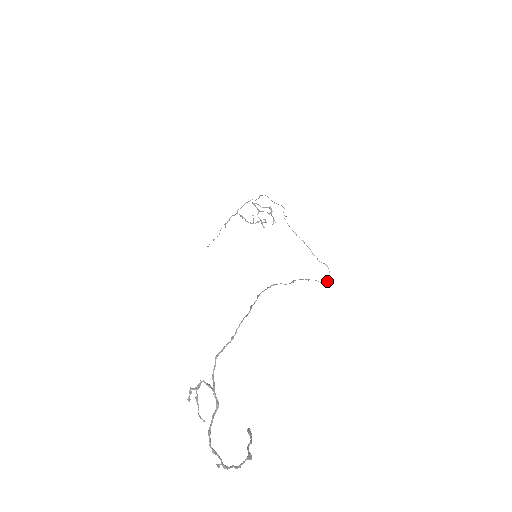
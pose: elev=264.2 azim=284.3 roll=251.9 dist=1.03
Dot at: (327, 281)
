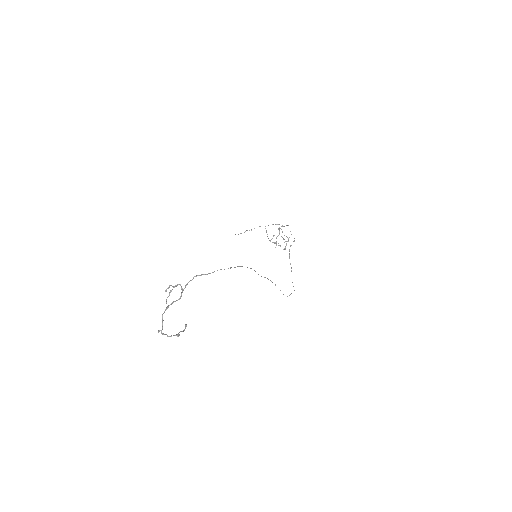
Dot at: (287, 296)
